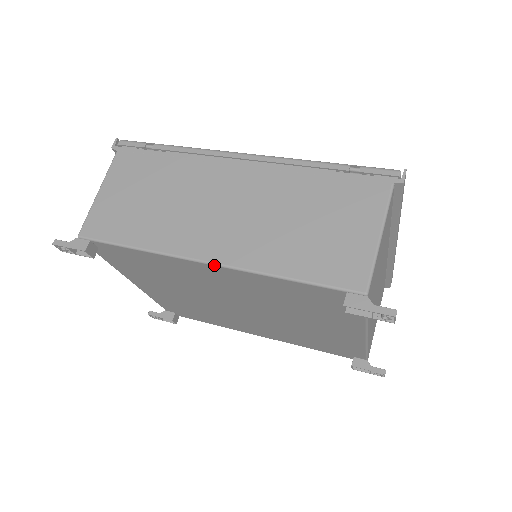
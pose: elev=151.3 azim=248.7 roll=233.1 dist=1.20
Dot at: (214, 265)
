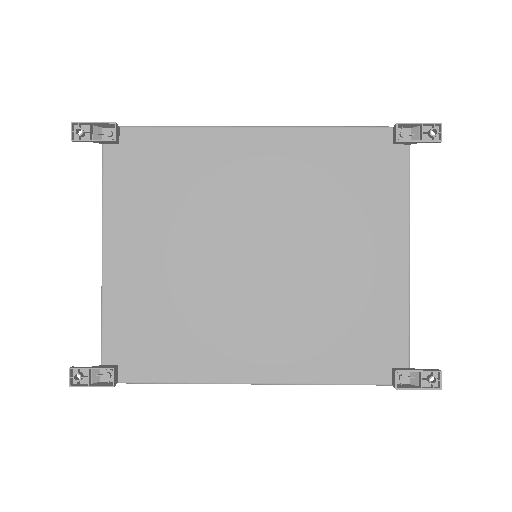
Dot at: (265, 127)
